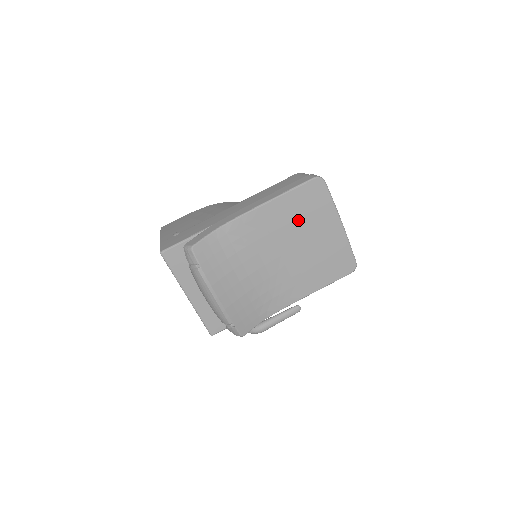
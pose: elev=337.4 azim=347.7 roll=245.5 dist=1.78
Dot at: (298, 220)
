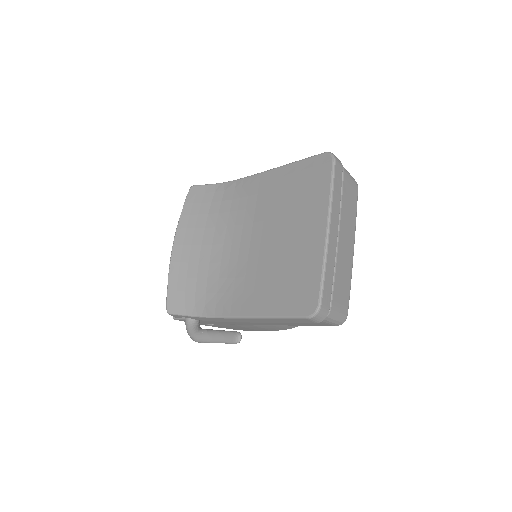
Dot at: (286, 202)
